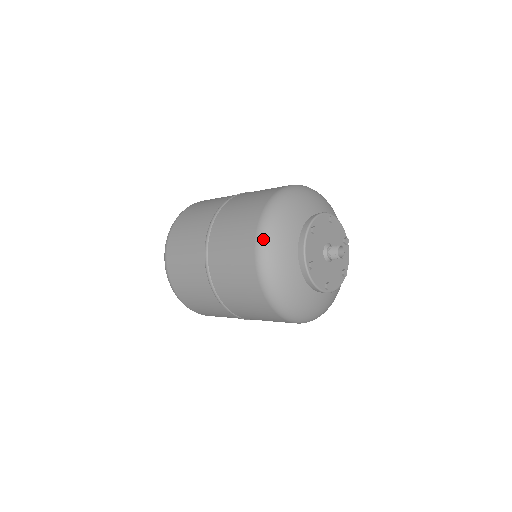
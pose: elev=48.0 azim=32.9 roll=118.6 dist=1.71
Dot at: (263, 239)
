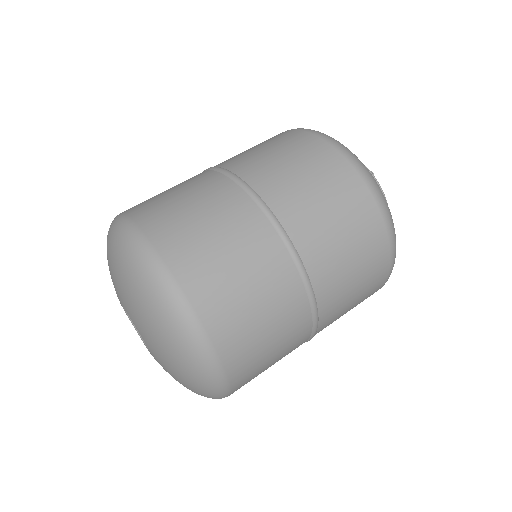
Dot at: (322, 133)
